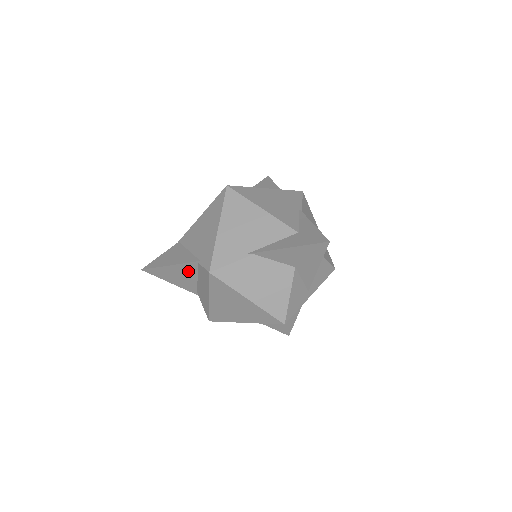
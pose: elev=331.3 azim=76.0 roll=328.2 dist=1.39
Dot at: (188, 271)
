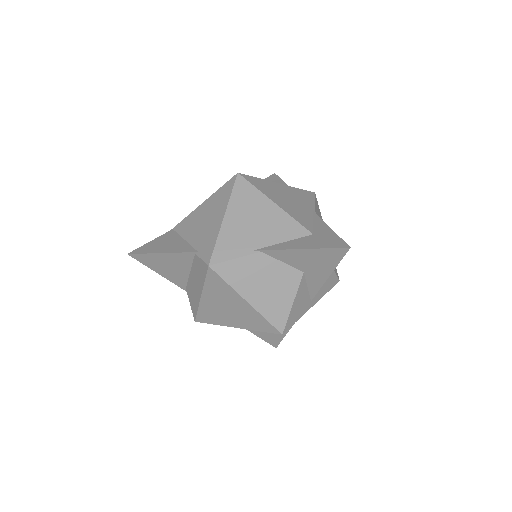
Dot at: (181, 262)
